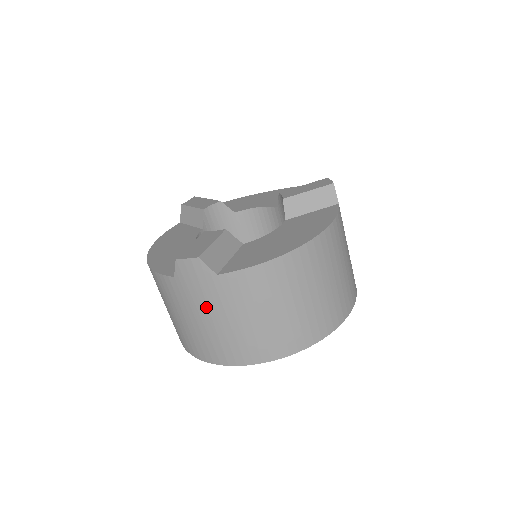
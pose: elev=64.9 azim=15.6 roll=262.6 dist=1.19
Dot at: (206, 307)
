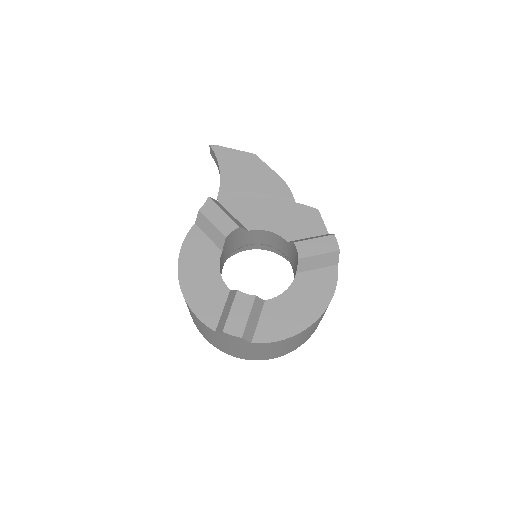
Dot at: (234, 346)
